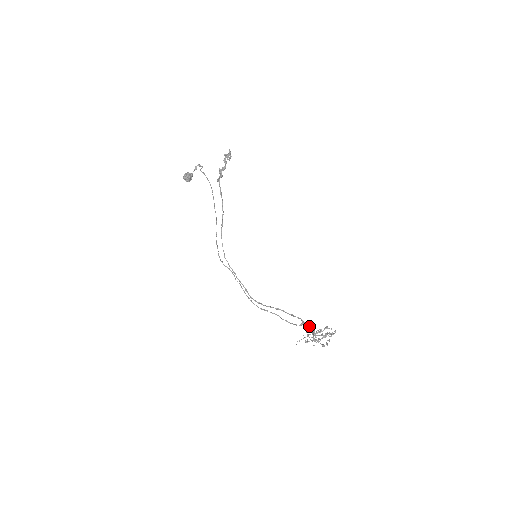
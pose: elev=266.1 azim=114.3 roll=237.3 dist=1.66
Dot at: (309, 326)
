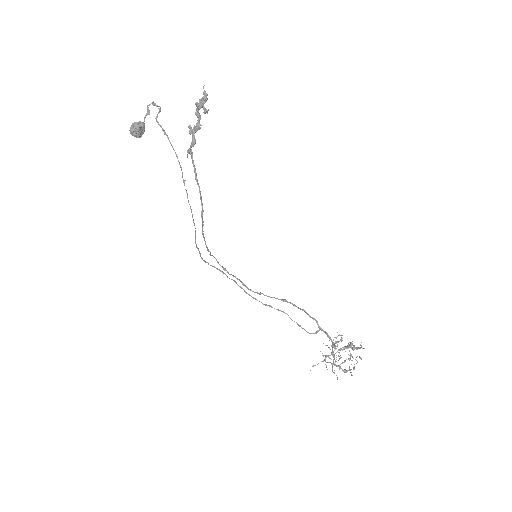
Dot at: (327, 336)
